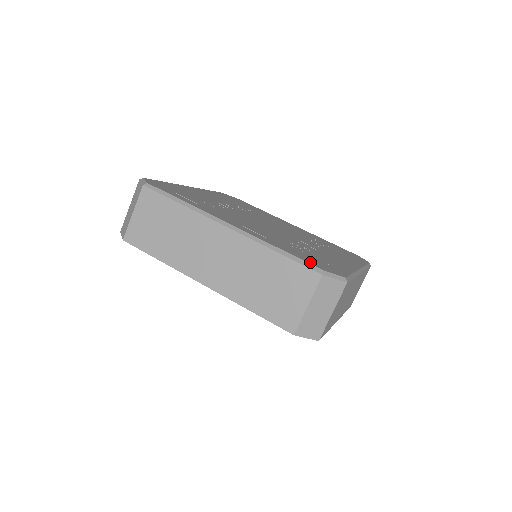
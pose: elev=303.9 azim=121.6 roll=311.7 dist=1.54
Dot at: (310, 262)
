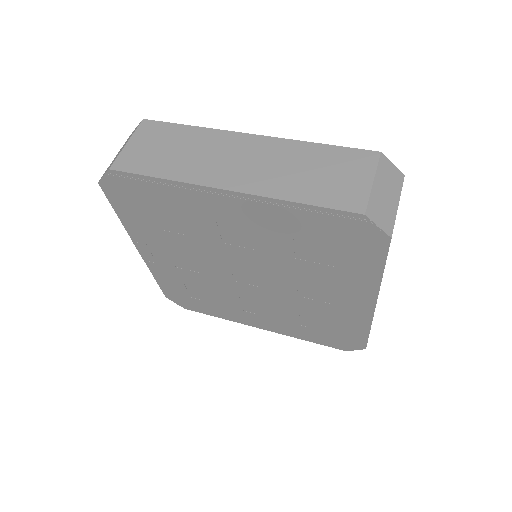
Dot at: occluded
